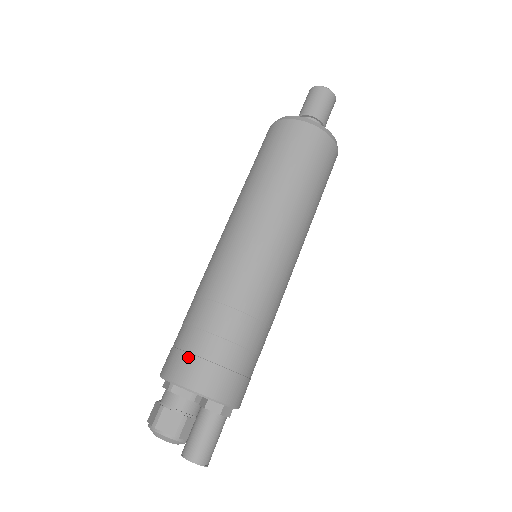
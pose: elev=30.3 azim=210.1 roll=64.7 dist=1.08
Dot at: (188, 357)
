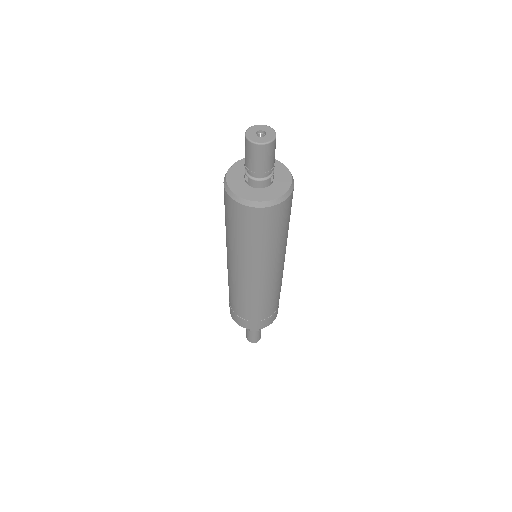
Dot at: (229, 304)
